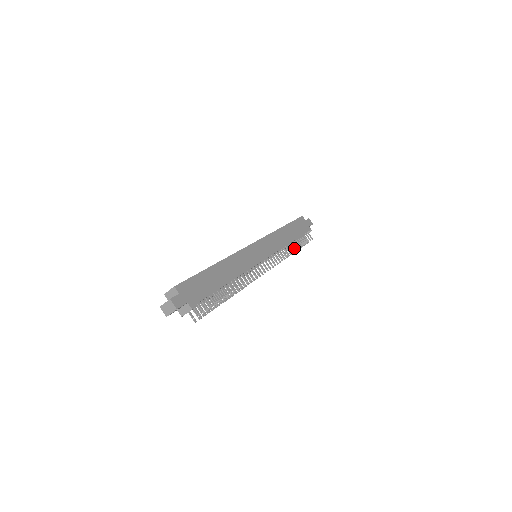
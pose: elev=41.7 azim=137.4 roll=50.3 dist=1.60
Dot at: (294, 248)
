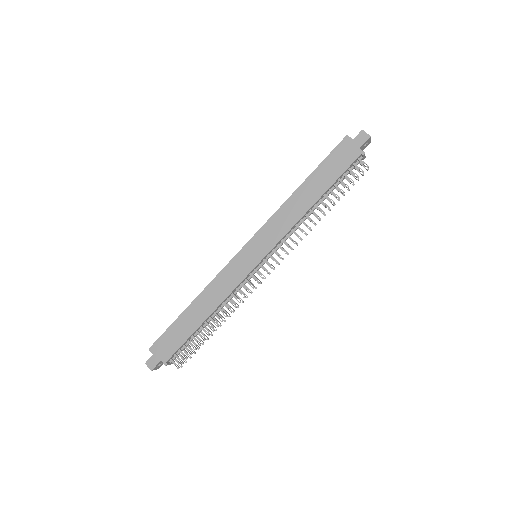
Dot at: (321, 209)
